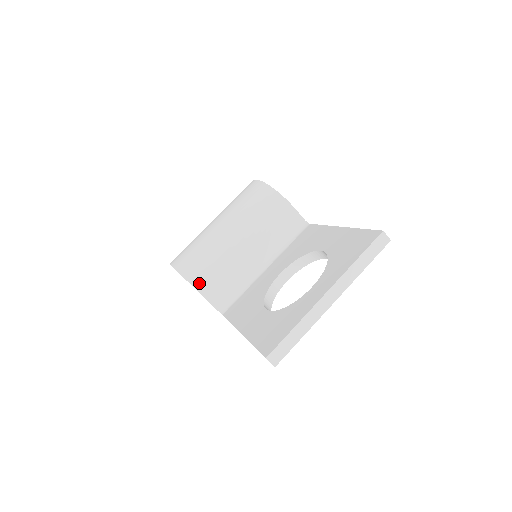
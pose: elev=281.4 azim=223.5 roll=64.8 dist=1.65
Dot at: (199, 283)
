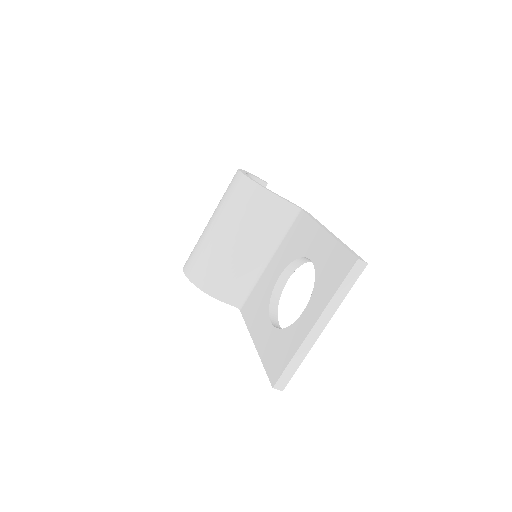
Dot at: (212, 290)
